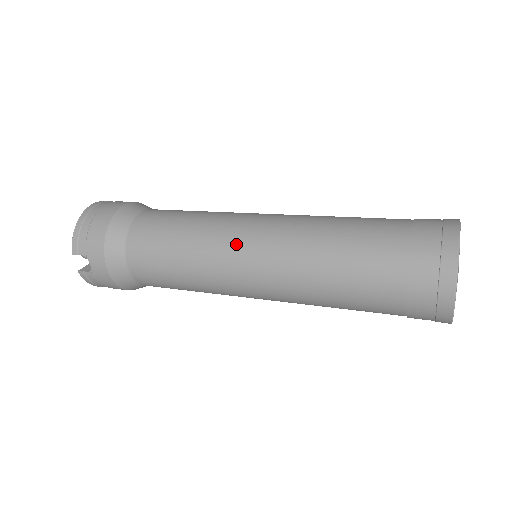
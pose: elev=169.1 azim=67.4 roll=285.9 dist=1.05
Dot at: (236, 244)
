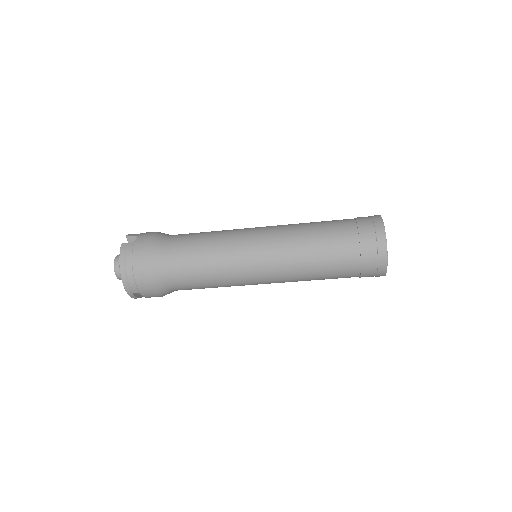
Dot at: occluded
